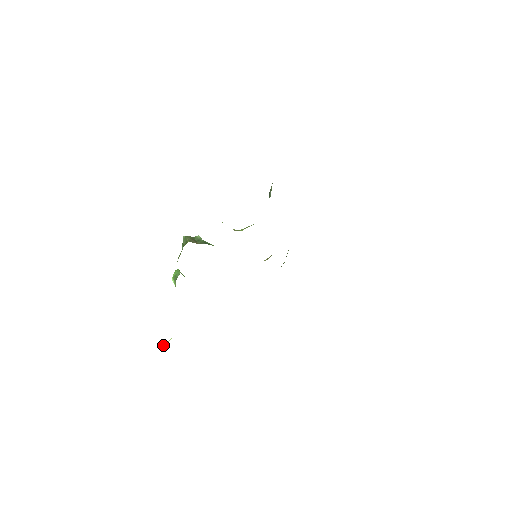
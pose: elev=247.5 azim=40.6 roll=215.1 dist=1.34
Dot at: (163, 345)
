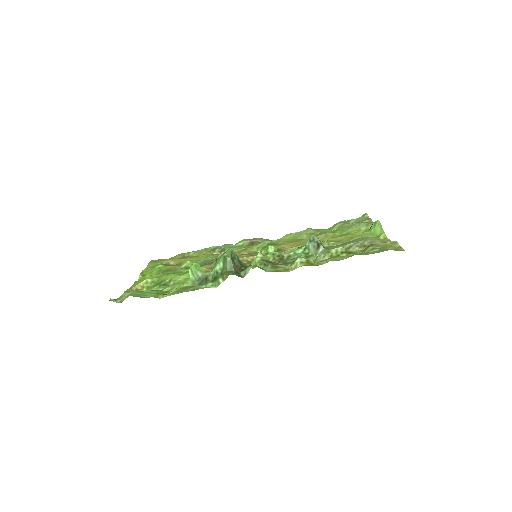
Dot at: (136, 286)
